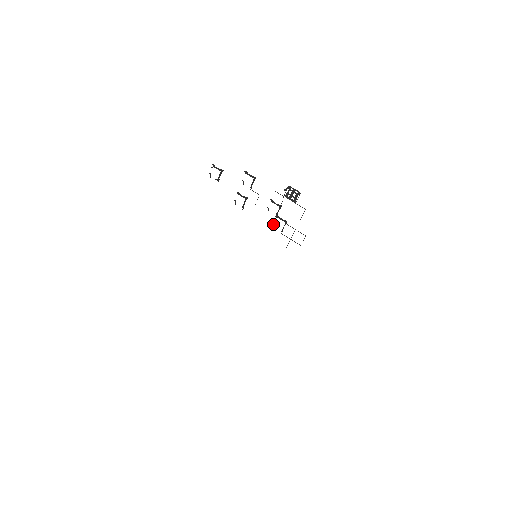
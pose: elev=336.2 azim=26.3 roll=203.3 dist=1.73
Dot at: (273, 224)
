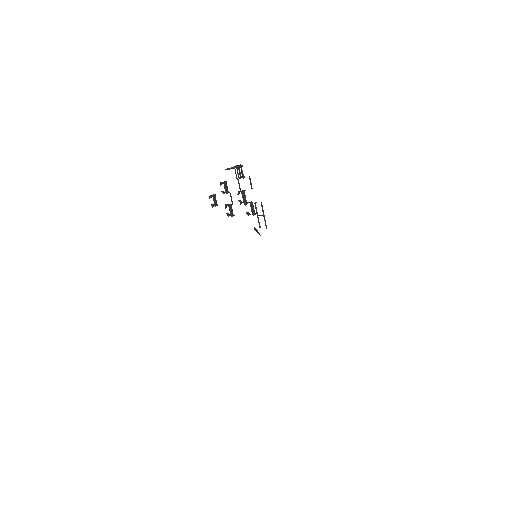
Dot at: (249, 213)
